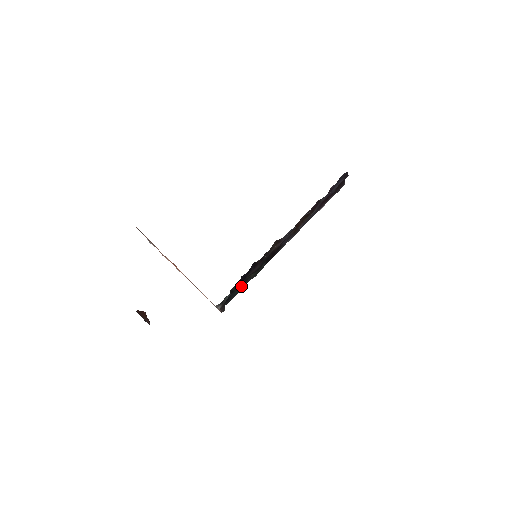
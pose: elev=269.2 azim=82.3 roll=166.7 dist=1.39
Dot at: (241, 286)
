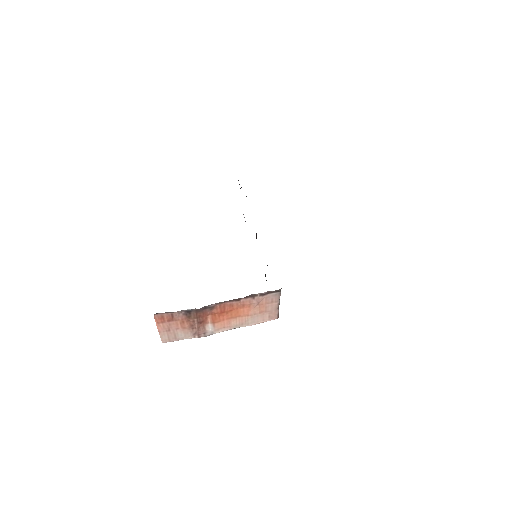
Dot at: occluded
